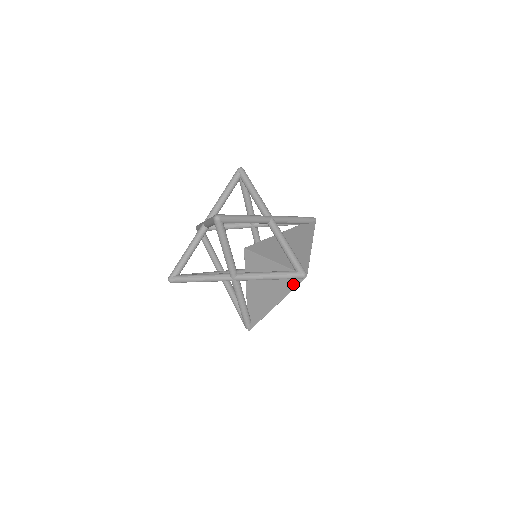
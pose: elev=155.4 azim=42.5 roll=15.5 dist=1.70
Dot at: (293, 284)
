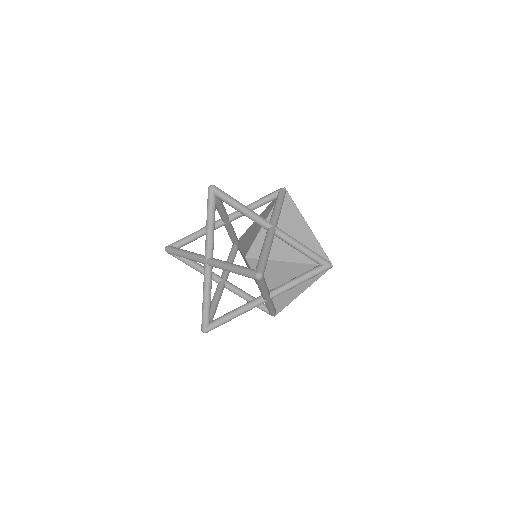
Dot at: (319, 274)
